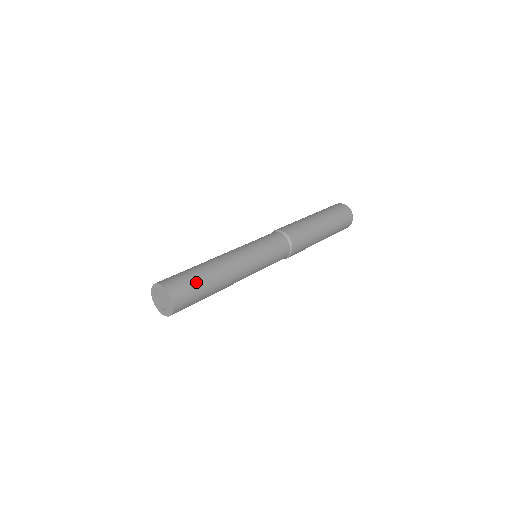
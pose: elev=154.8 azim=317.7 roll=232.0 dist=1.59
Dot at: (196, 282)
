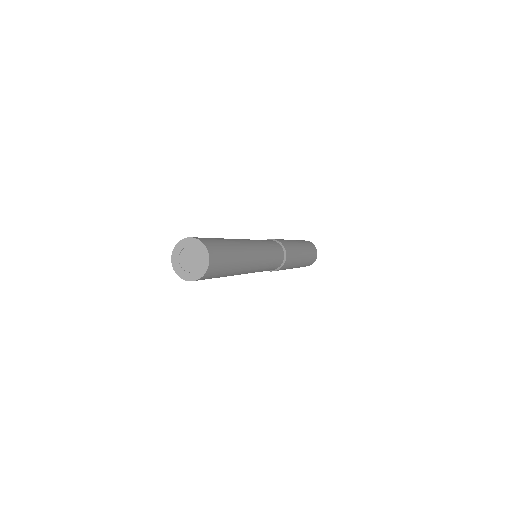
Dot at: (215, 239)
